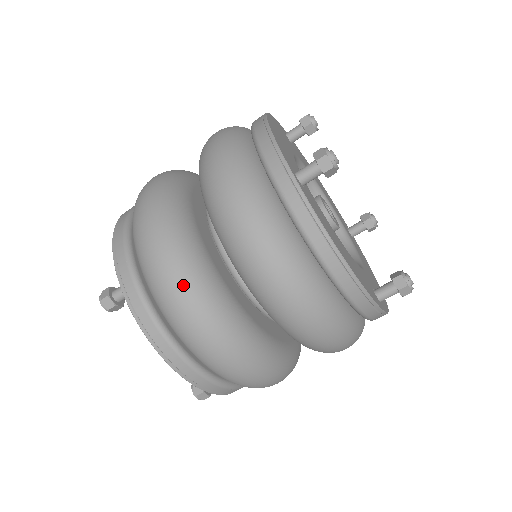
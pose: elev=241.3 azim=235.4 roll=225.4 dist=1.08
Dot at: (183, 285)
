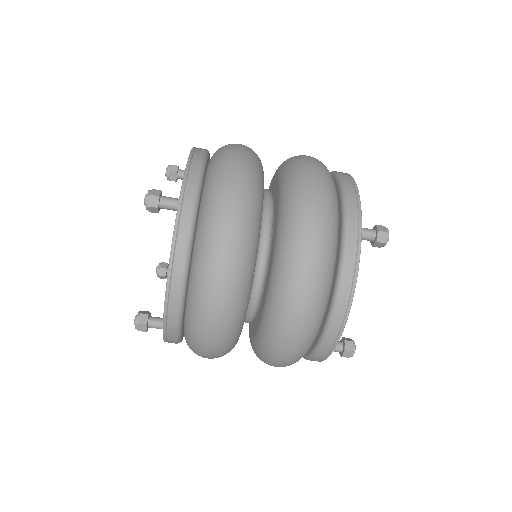
Dot at: (239, 236)
